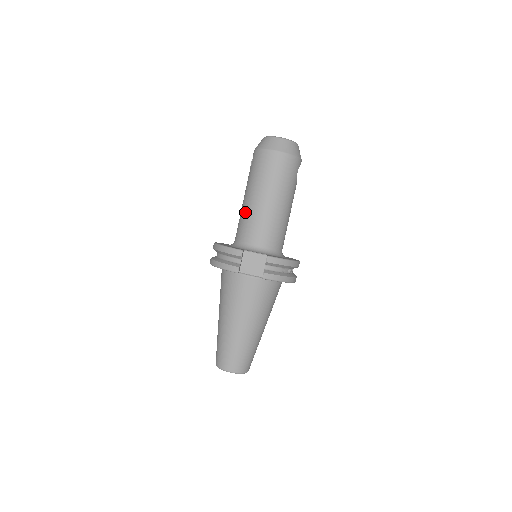
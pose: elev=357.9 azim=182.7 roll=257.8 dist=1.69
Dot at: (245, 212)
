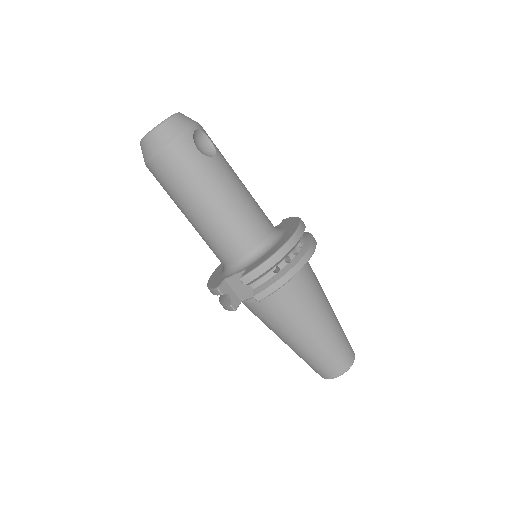
Dot at: occluded
